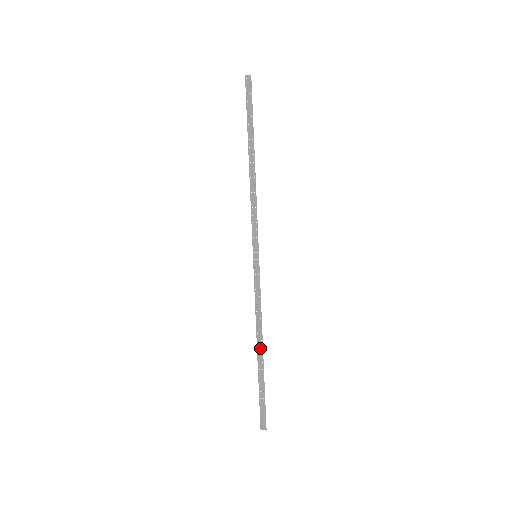
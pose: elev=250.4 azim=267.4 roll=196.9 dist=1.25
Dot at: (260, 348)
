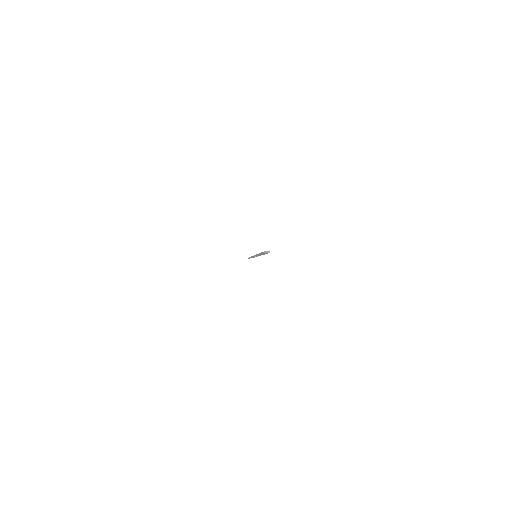
Dot at: occluded
